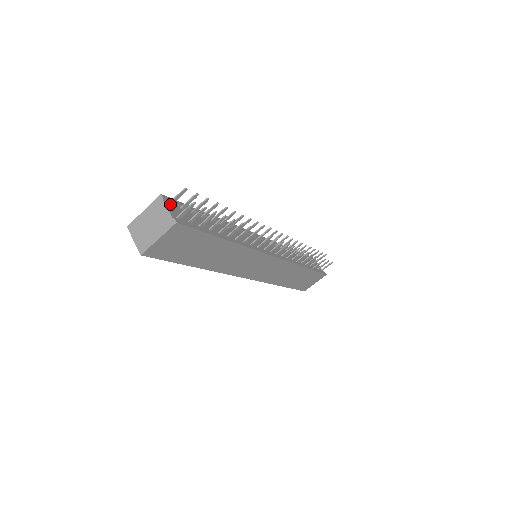
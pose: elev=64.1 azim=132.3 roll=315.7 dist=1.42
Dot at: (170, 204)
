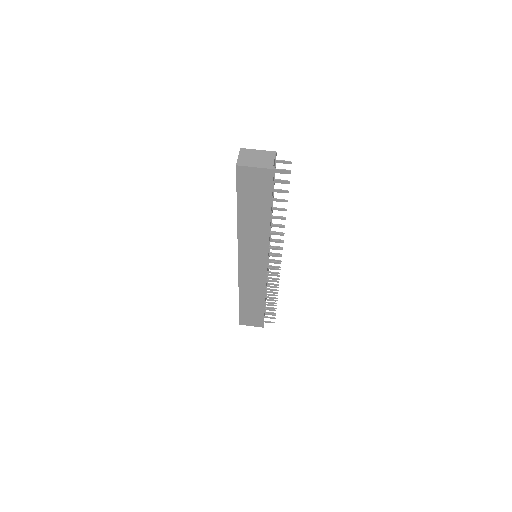
Dot at: (275, 161)
